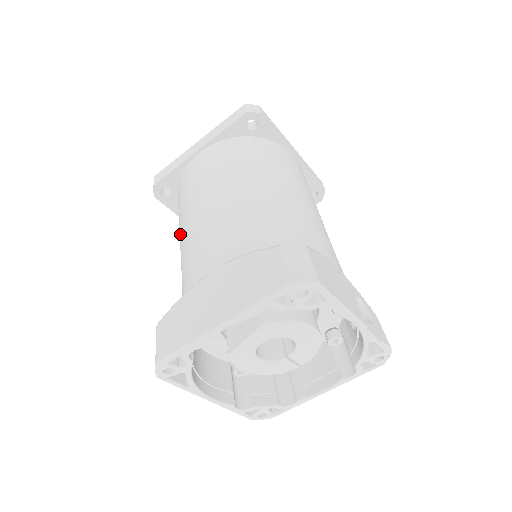
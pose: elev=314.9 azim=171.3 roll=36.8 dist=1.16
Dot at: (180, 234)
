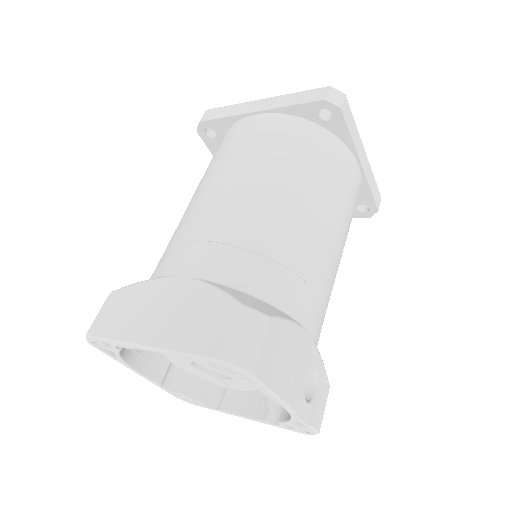
Dot at: occluded
